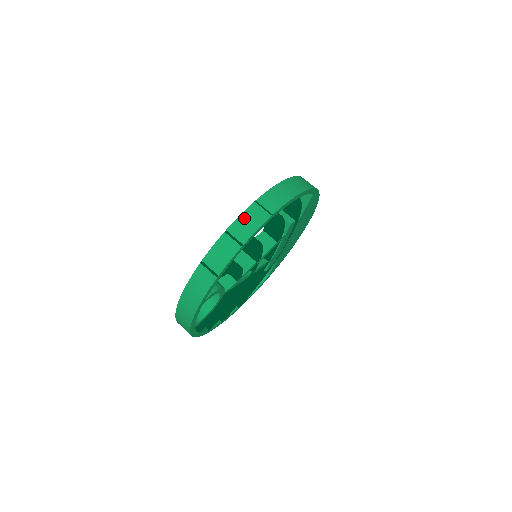
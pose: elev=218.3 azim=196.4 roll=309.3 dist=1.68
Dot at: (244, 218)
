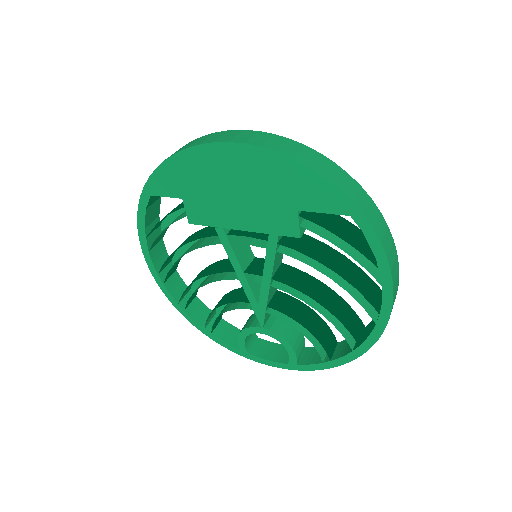
Dot at: occluded
